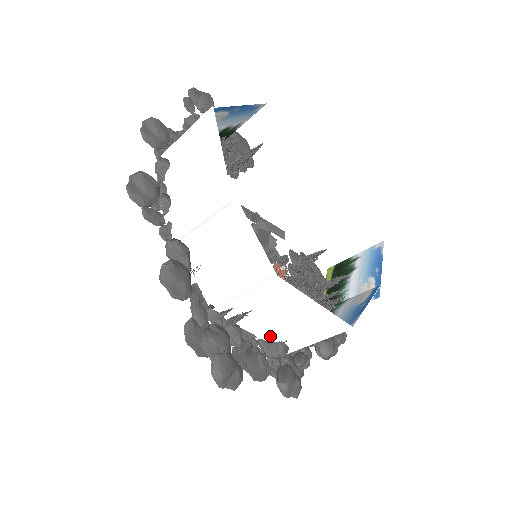
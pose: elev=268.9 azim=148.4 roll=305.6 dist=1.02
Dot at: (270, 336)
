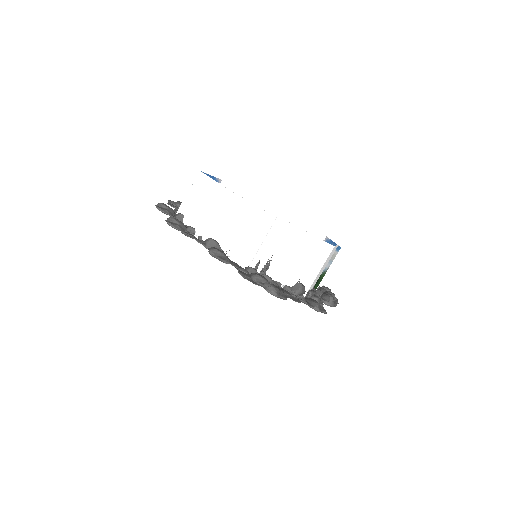
Dot at: (290, 279)
